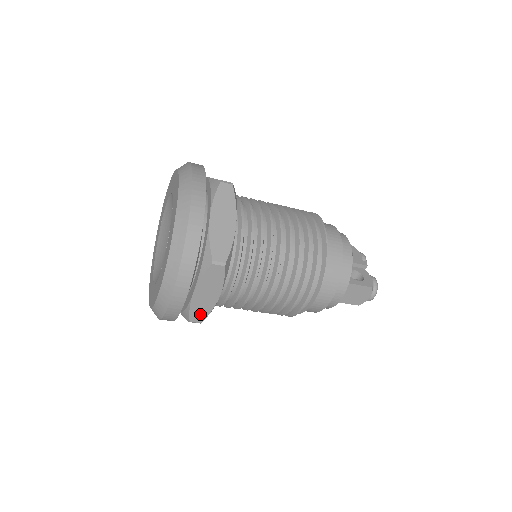
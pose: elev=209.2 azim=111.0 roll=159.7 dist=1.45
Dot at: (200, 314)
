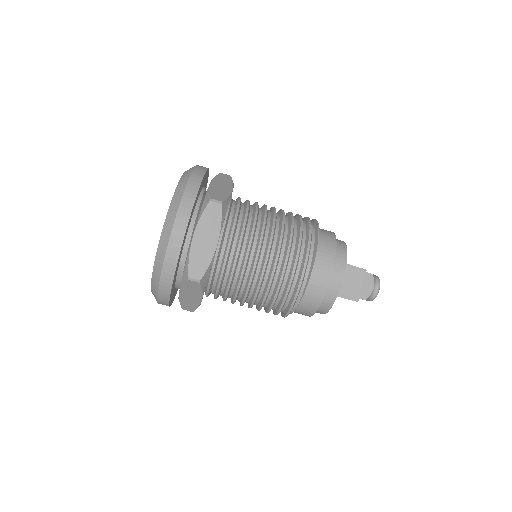
Dot at: (199, 267)
